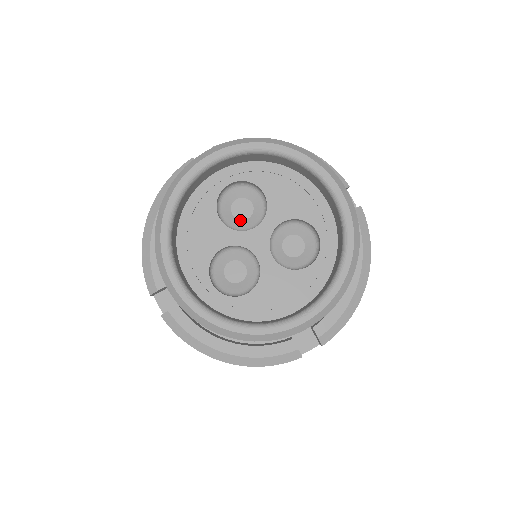
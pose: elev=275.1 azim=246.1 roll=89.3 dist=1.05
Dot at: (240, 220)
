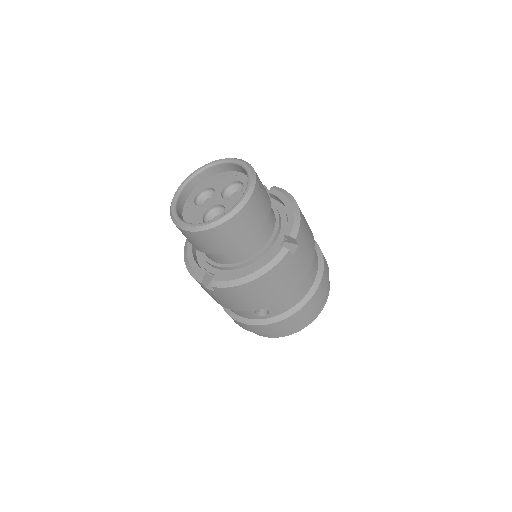
Dot at: occluded
